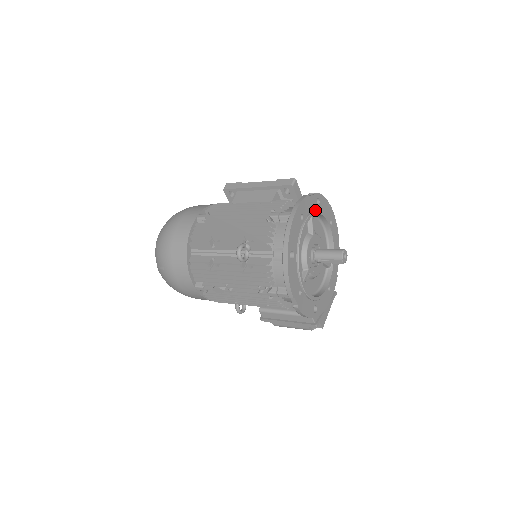
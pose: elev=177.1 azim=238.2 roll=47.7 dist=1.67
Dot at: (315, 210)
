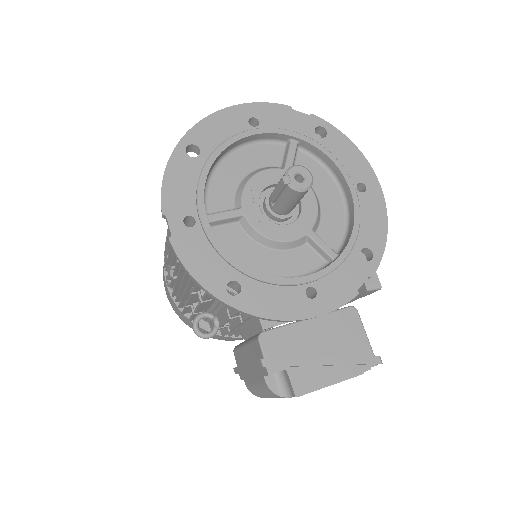
Dot at: (302, 134)
